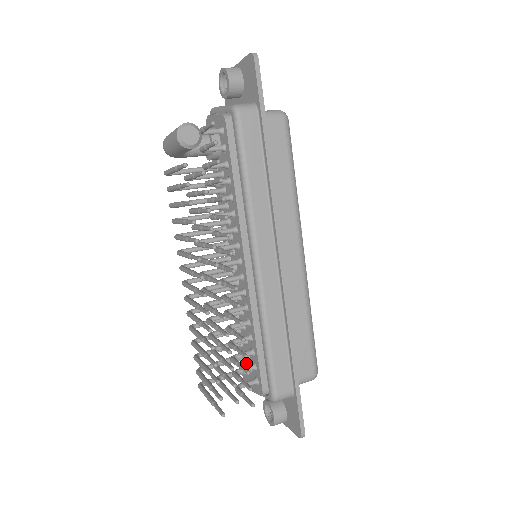
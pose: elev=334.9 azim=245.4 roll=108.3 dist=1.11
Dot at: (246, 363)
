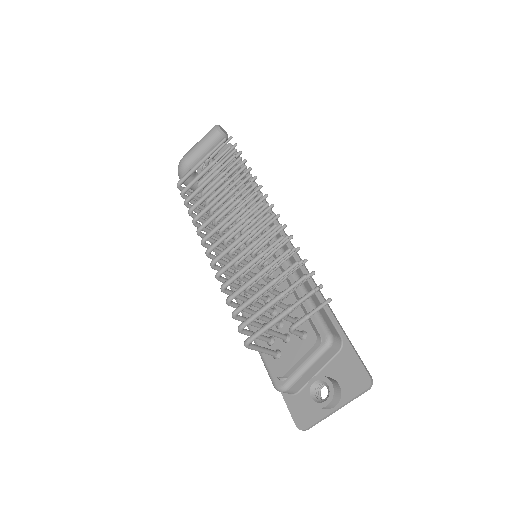
Dot at: (278, 340)
